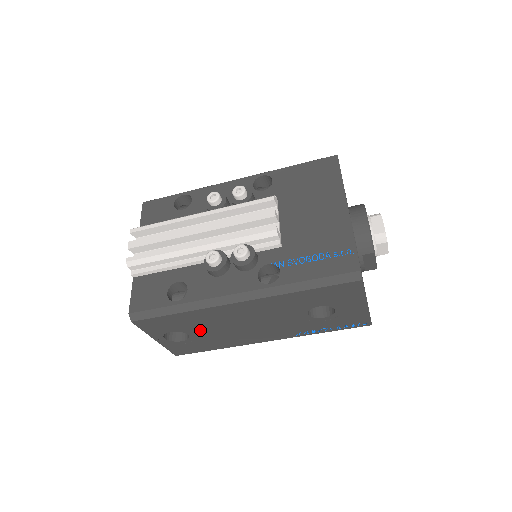
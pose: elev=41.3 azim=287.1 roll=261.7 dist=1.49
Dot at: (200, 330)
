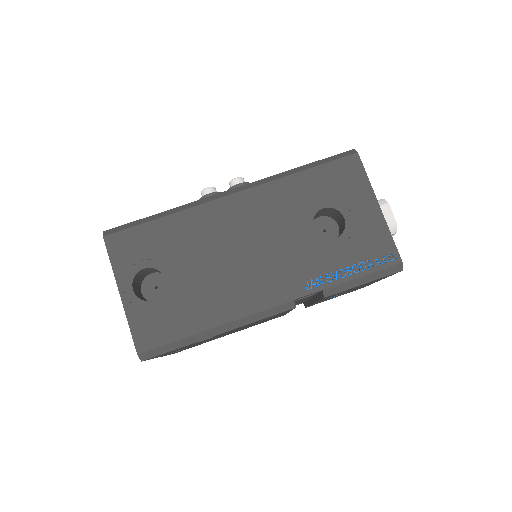
Dot at: (182, 266)
